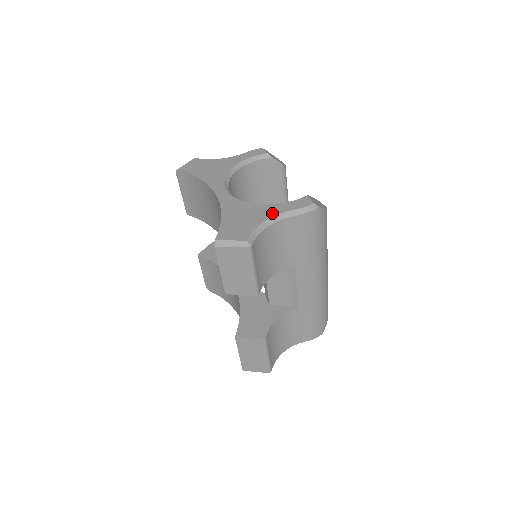
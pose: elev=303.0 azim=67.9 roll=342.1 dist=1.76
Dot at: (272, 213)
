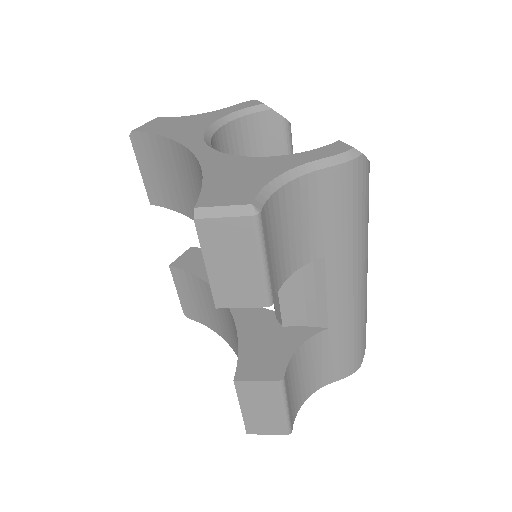
Dot at: (288, 165)
